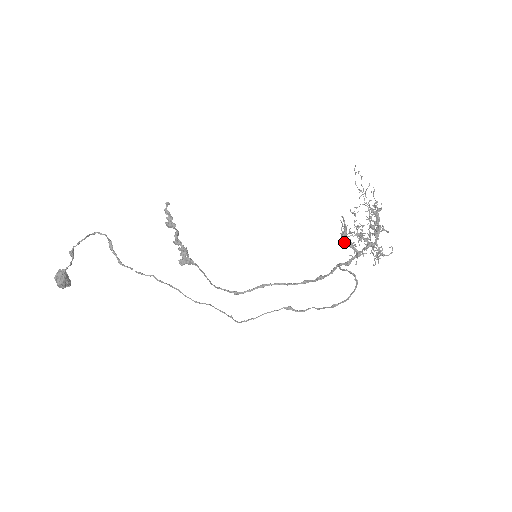
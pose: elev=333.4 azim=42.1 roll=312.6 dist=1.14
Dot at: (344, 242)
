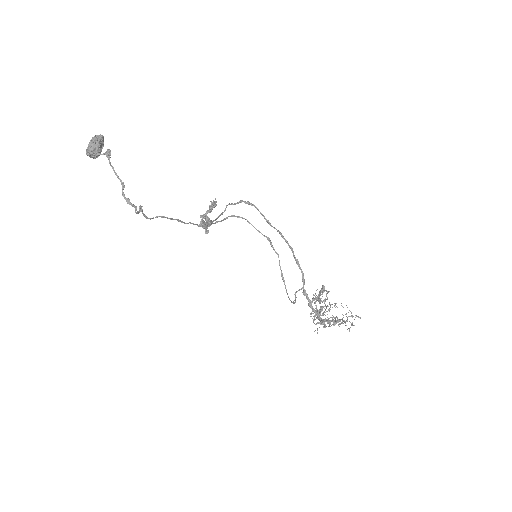
Dot at: occluded
